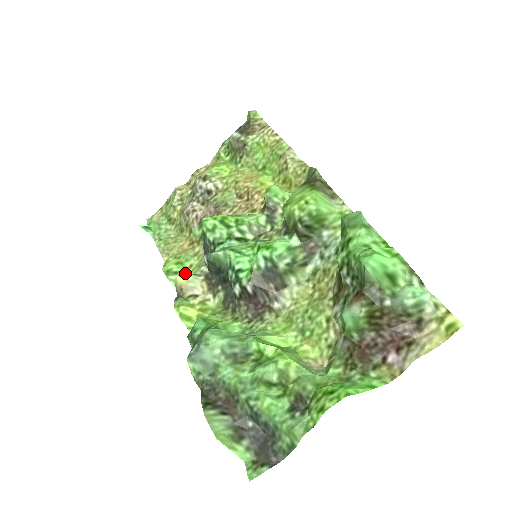
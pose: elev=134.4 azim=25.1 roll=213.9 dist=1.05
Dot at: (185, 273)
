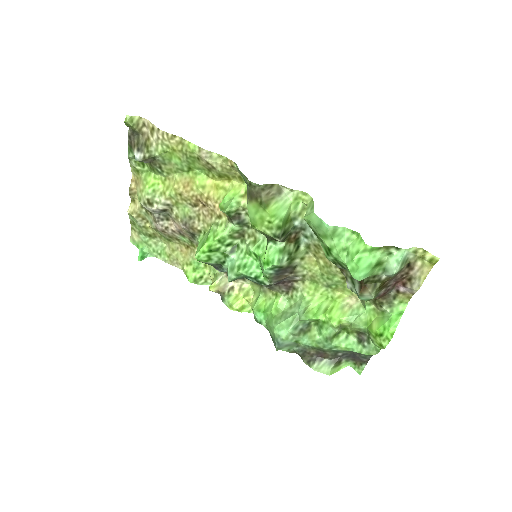
Dot at: (206, 273)
